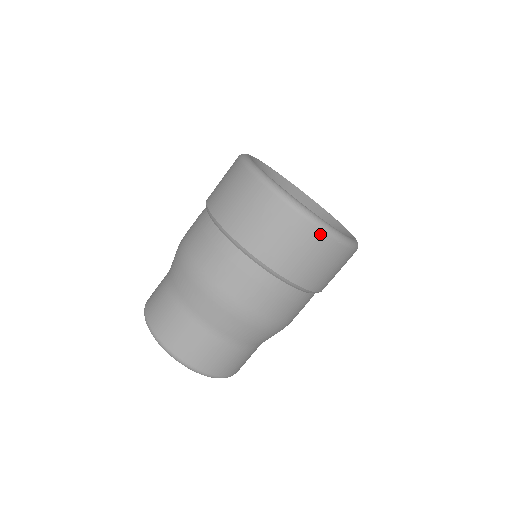
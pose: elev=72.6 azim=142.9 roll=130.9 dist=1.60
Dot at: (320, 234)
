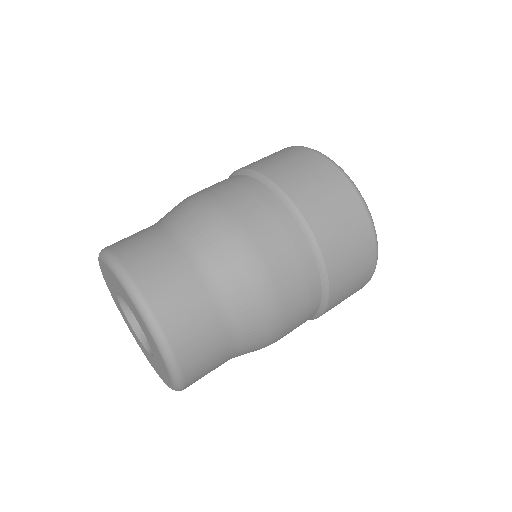
Dot at: occluded
